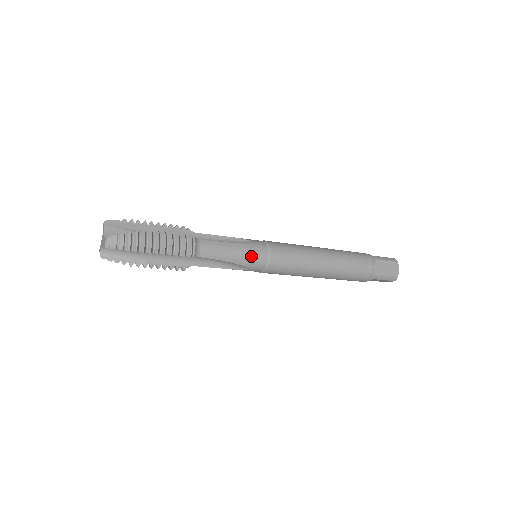
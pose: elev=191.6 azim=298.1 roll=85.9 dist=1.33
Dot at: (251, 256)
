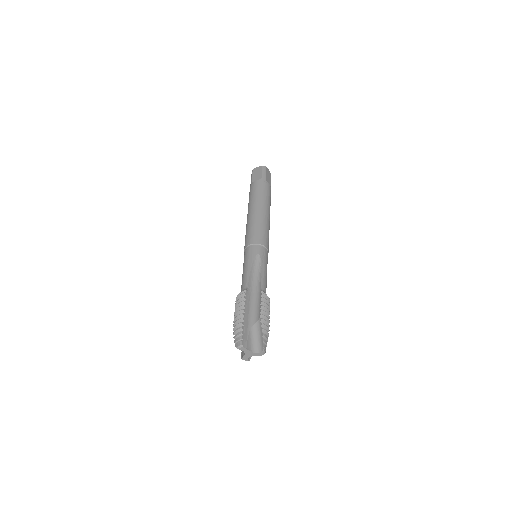
Dot at: (267, 262)
